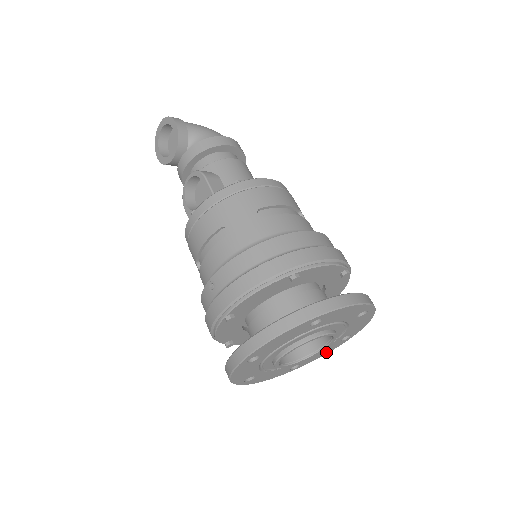
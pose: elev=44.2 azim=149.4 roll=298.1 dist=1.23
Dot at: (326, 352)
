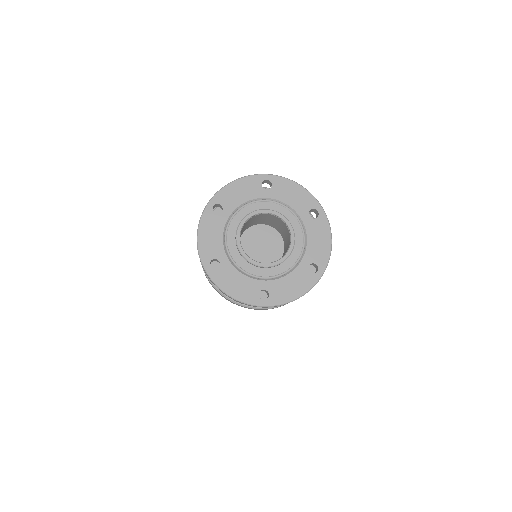
Dot at: (326, 239)
